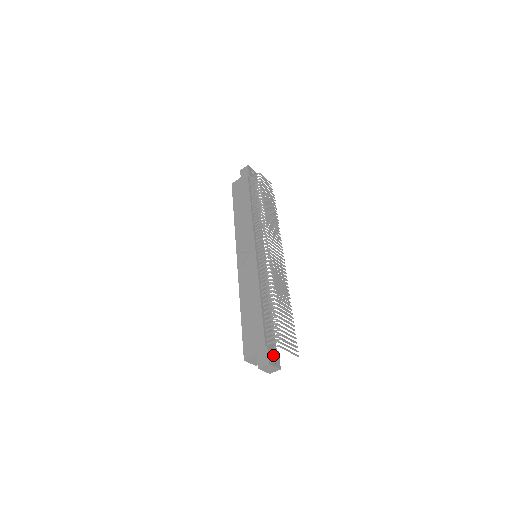
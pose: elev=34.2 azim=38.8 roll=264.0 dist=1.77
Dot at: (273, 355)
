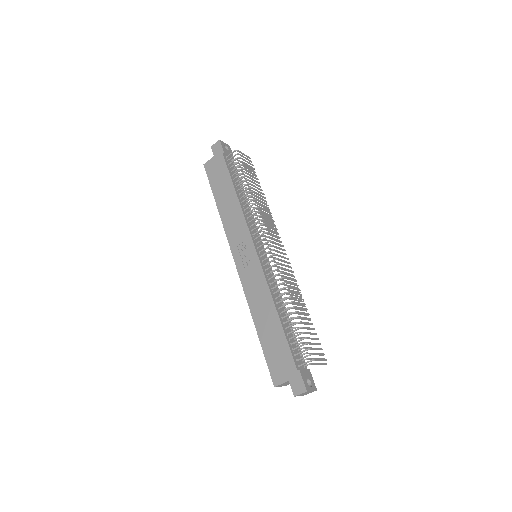
Dot at: (307, 377)
